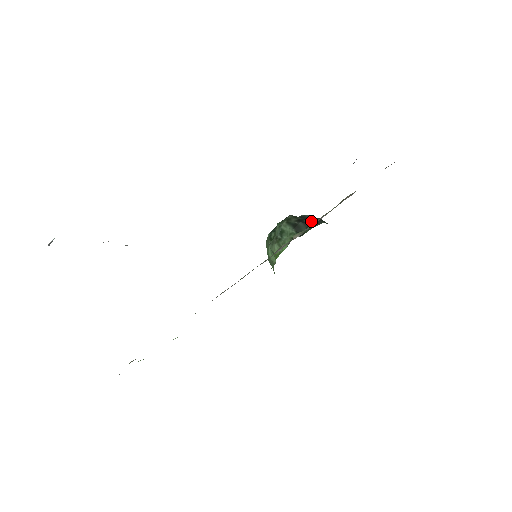
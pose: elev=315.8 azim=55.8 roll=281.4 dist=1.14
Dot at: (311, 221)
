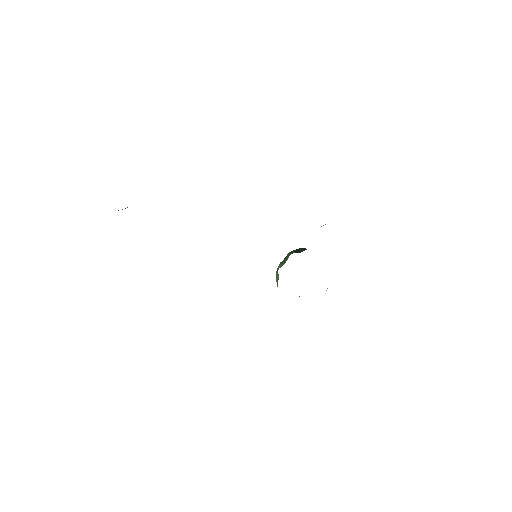
Dot at: occluded
